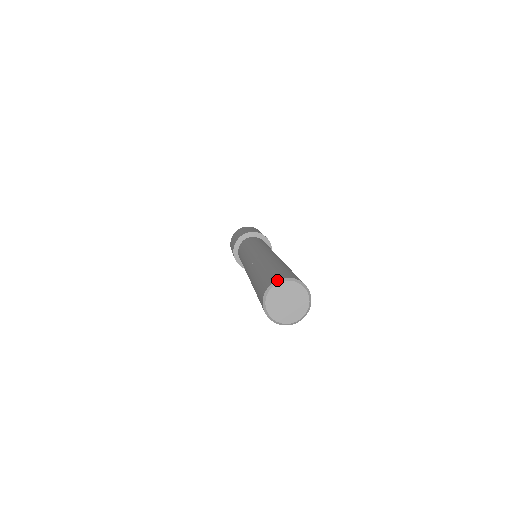
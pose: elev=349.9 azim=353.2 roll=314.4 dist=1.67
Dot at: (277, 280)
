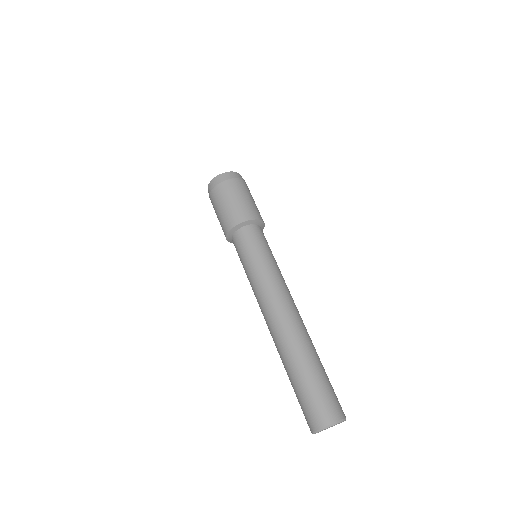
Dot at: (316, 431)
